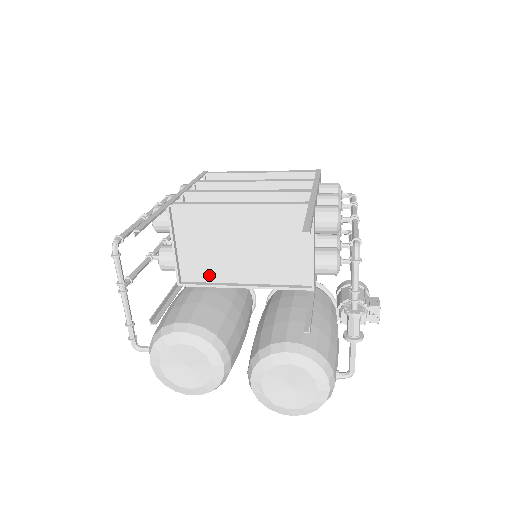
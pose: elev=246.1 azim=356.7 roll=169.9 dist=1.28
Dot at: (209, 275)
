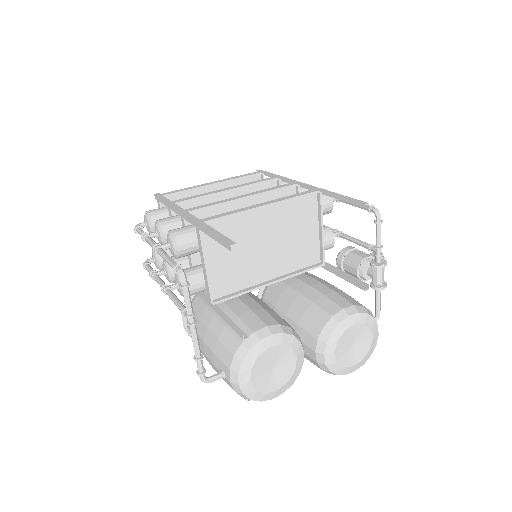
Dot at: (238, 284)
